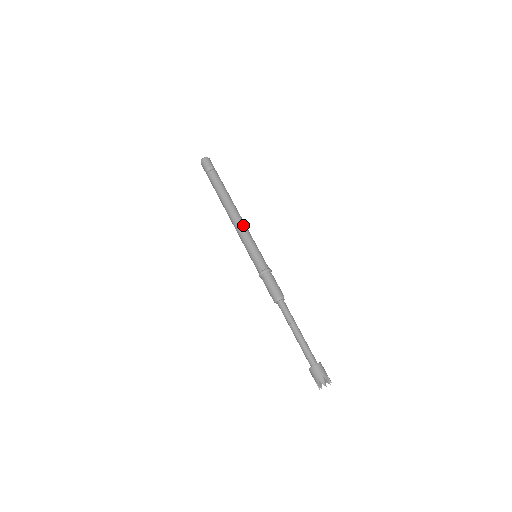
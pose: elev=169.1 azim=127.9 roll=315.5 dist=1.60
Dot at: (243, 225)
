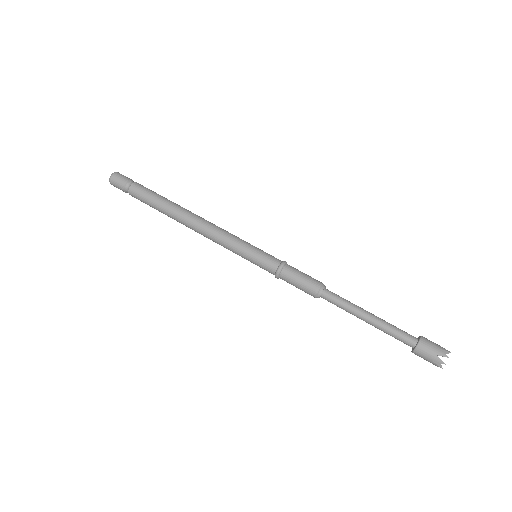
Dot at: (214, 231)
